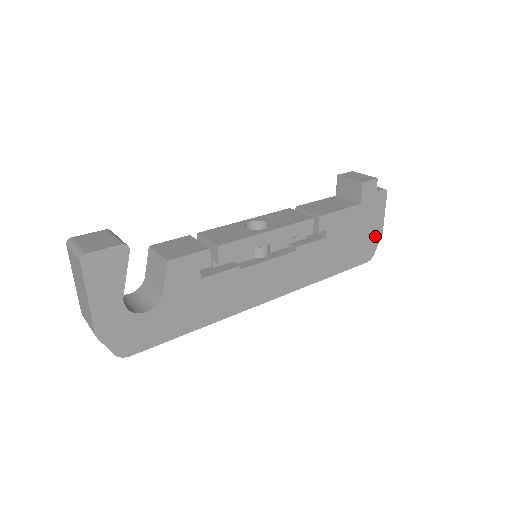
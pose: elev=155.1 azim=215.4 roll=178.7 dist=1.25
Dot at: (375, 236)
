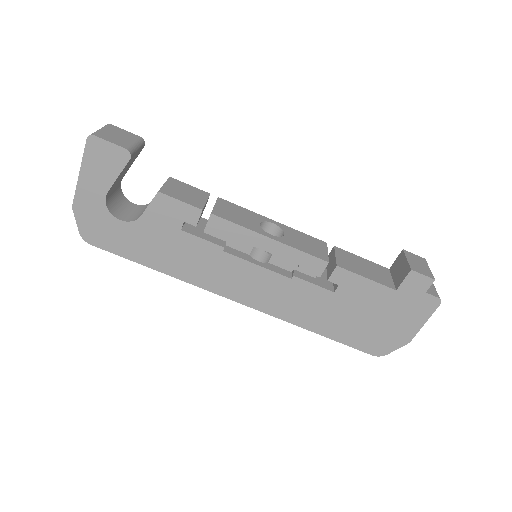
Dot at: (399, 337)
